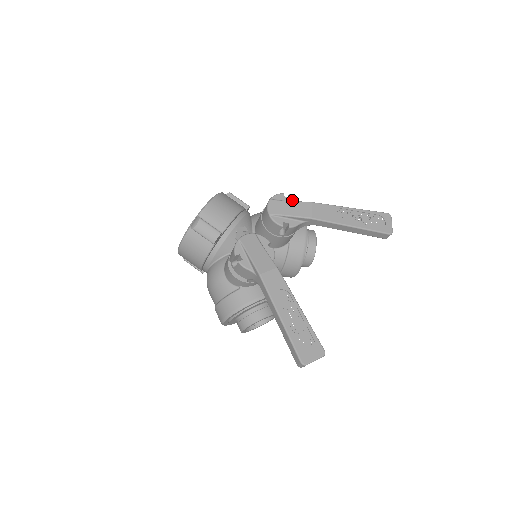
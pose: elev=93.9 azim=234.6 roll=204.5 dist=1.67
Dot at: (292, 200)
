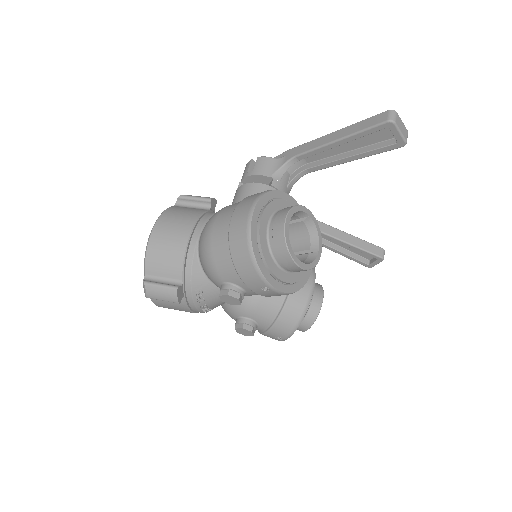
Dot at: occluded
